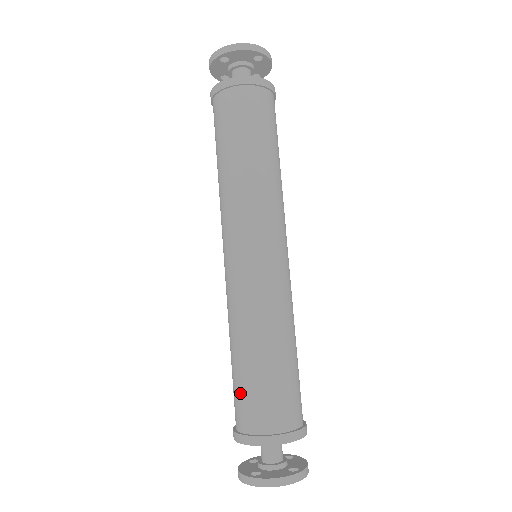
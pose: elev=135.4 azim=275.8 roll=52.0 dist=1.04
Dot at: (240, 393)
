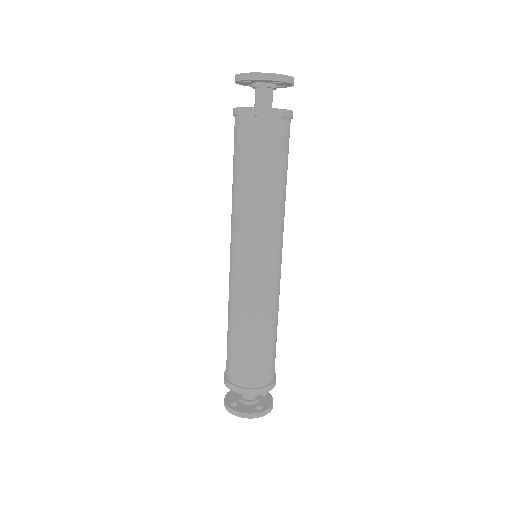
Dot at: (229, 355)
